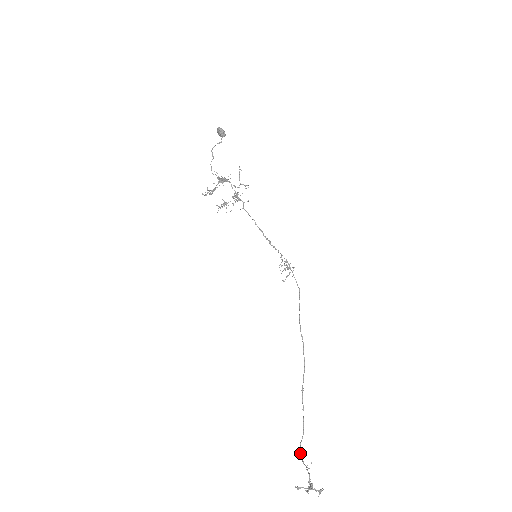
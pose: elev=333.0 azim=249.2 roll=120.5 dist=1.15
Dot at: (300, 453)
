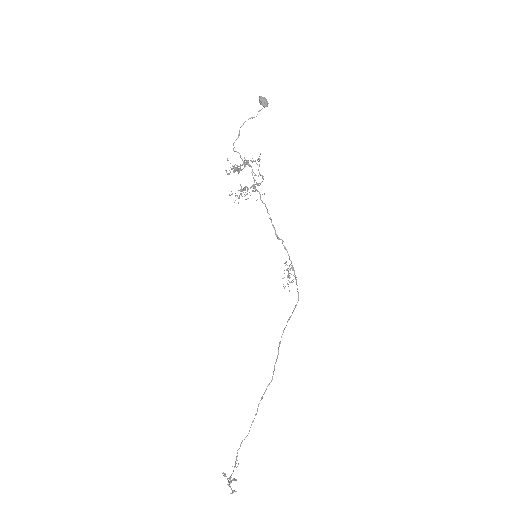
Dot at: (238, 449)
